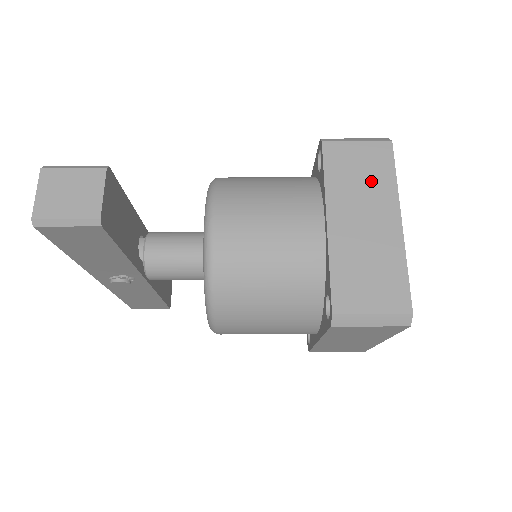
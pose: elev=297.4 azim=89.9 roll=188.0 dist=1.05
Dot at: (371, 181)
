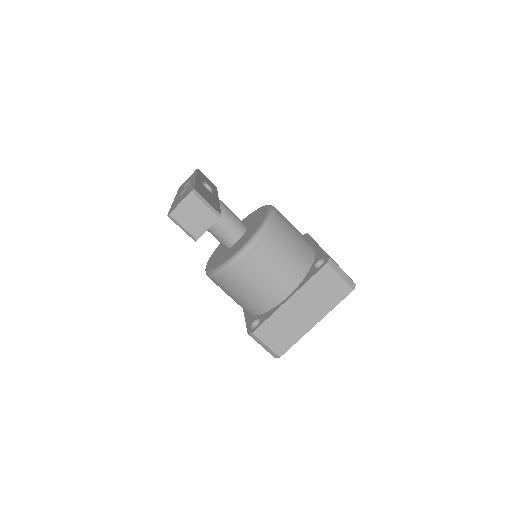
Dot at: (325, 299)
